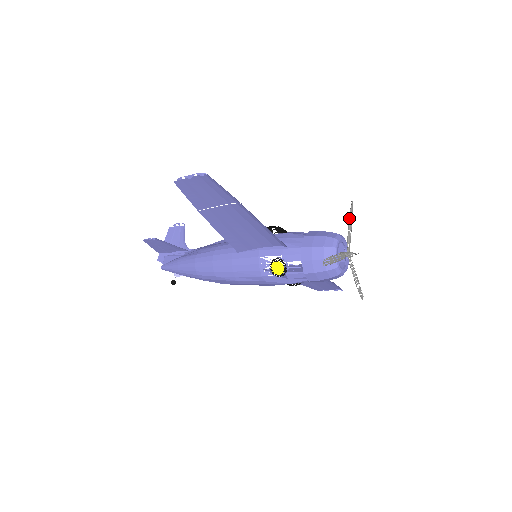
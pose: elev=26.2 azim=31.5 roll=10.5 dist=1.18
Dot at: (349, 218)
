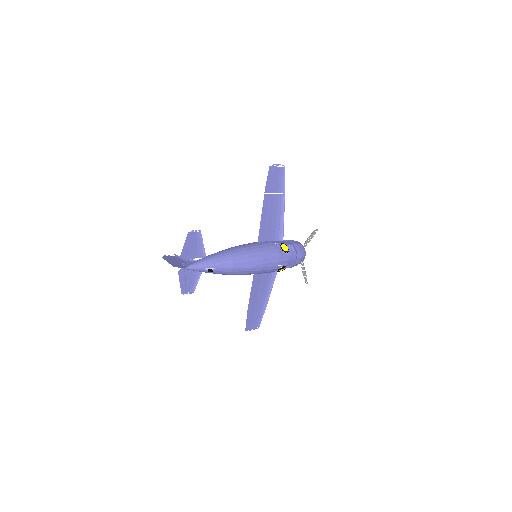
Dot at: occluded
